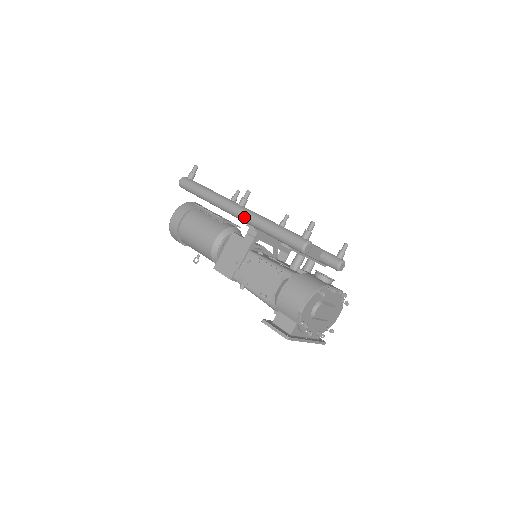
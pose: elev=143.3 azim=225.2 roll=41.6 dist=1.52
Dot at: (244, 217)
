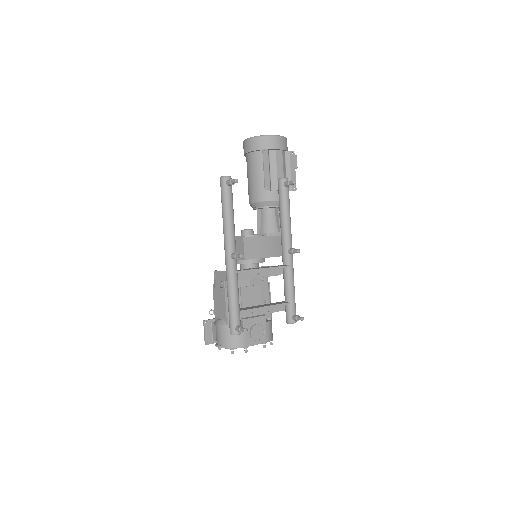
Dot at: (226, 269)
